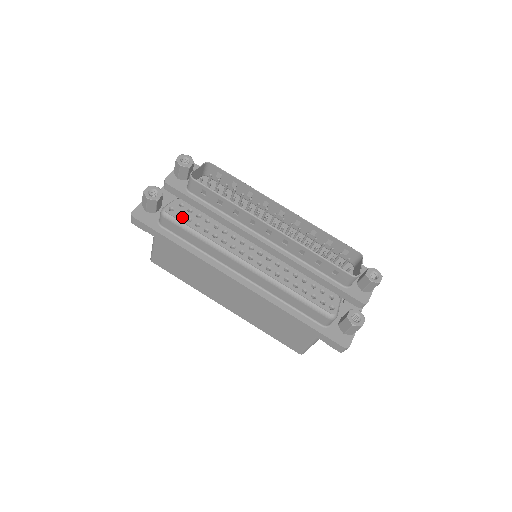
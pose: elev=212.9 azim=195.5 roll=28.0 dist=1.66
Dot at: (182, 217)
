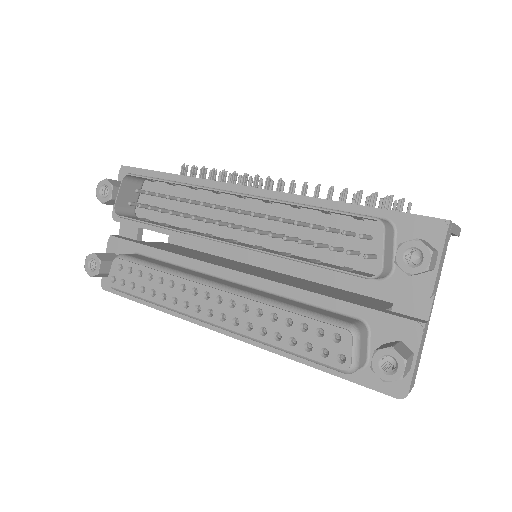
Dot at: (125, 286)
